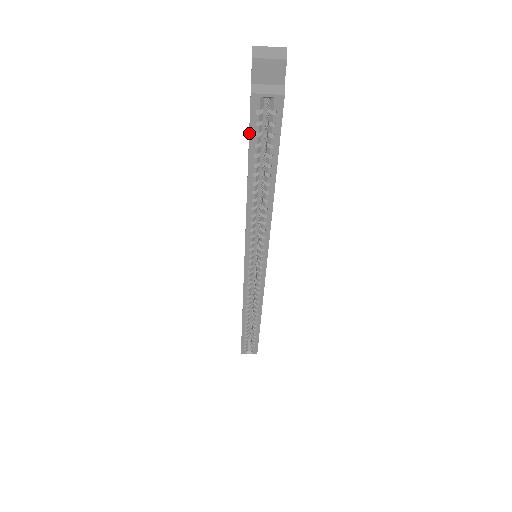
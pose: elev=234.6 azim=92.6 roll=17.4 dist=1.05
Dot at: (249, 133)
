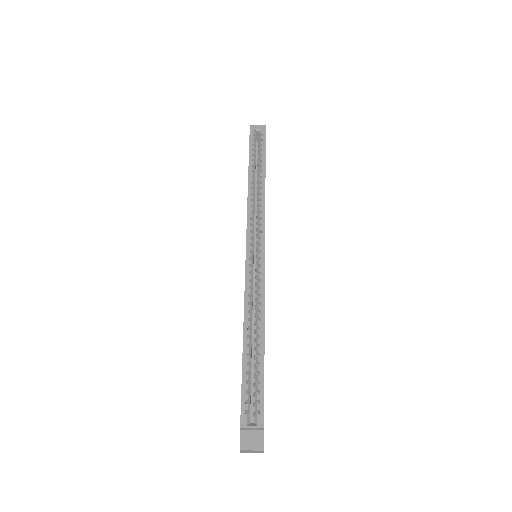
Dot at: (249, 144)
